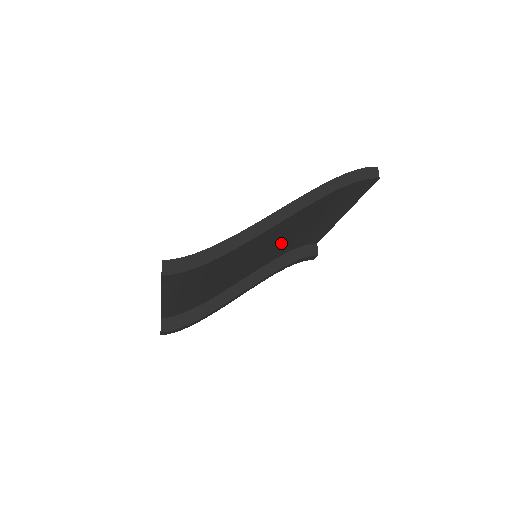
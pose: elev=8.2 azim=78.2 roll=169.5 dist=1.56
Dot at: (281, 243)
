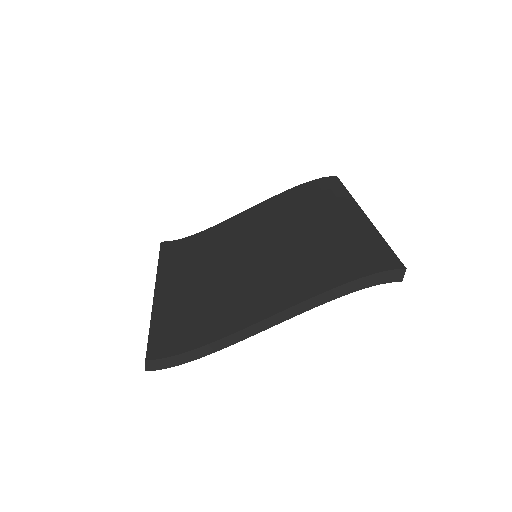
Dot at: occluded
